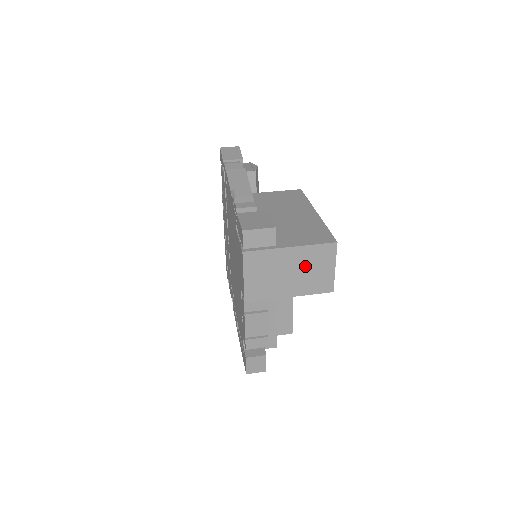
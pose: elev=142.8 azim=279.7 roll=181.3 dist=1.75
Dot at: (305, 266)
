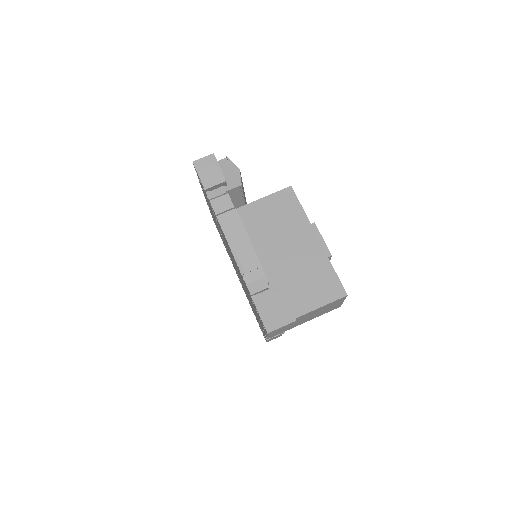
Dot at: (318, 312)
